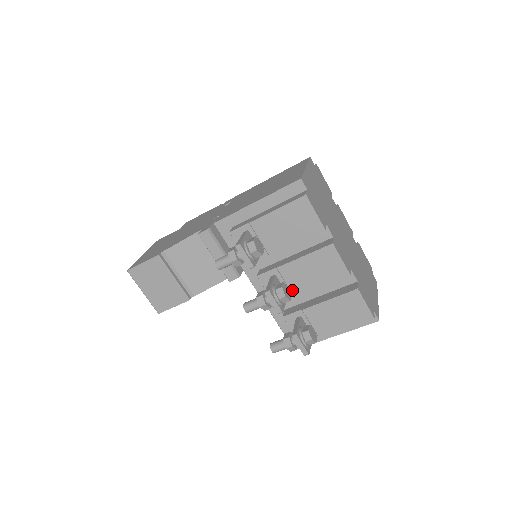
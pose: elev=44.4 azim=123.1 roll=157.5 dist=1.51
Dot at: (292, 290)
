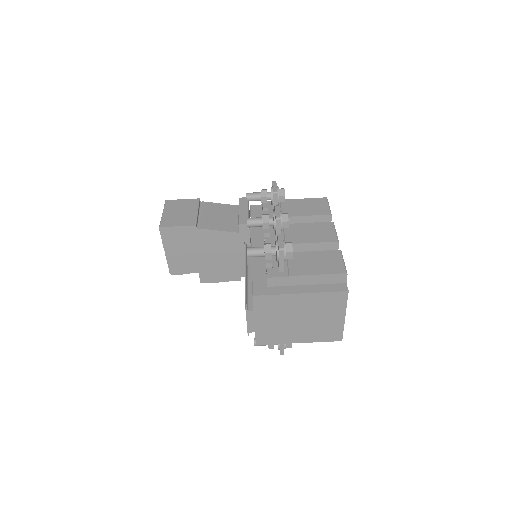
Dot at: (286, 239)
